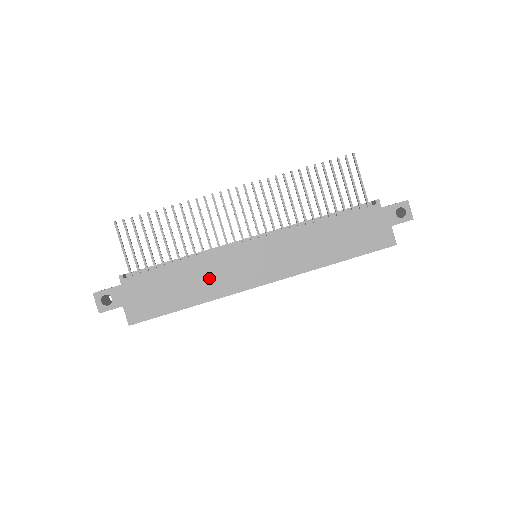
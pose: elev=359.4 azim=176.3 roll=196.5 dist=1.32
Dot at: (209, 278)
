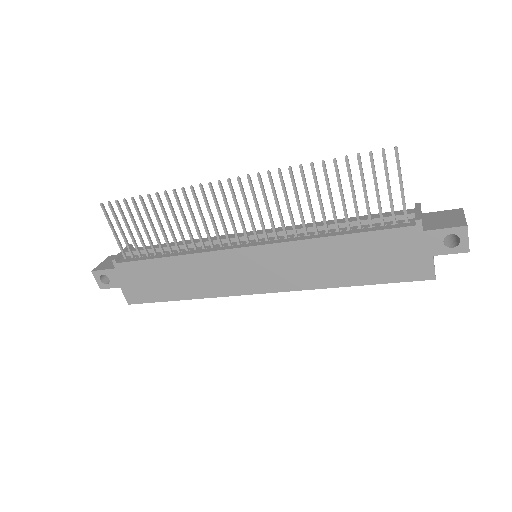
Dot at: (200, 277)
